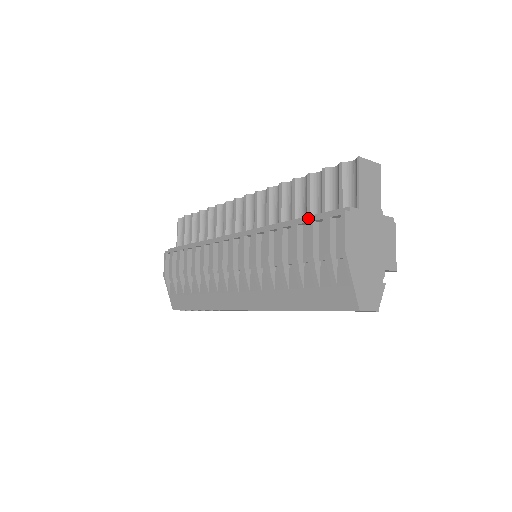
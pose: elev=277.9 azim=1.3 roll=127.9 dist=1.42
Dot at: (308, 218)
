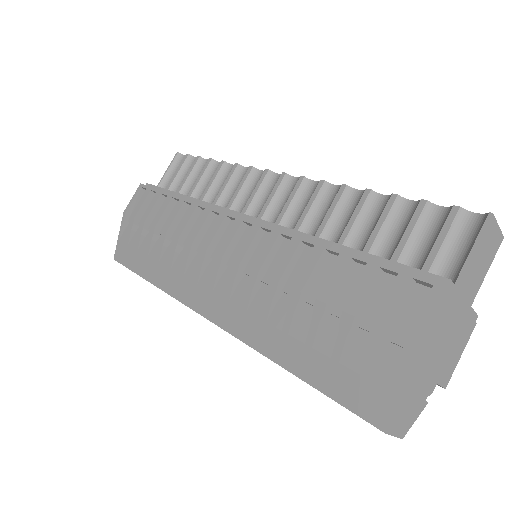
Dot at: (373, 258)
